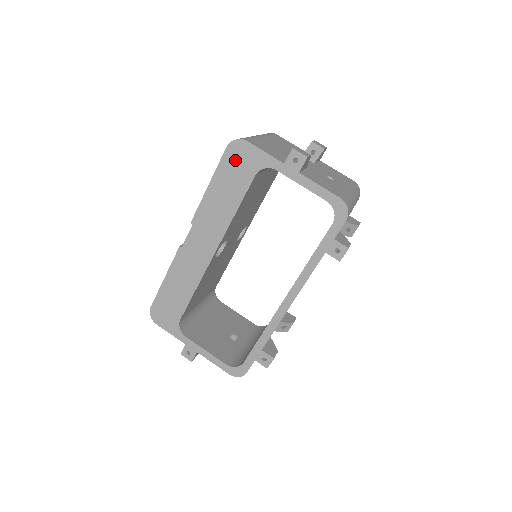
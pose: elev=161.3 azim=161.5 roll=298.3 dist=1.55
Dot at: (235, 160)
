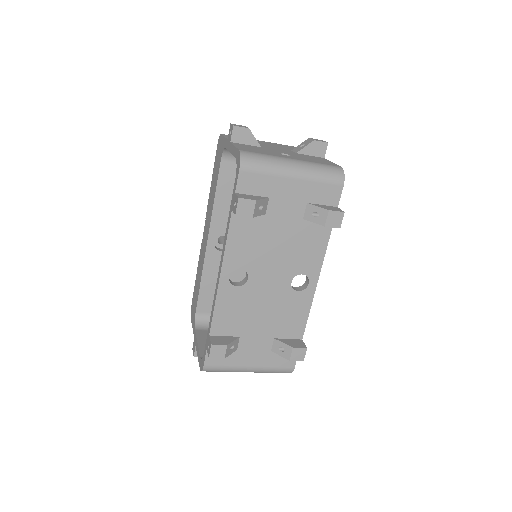
Dot at: (218, 153)
